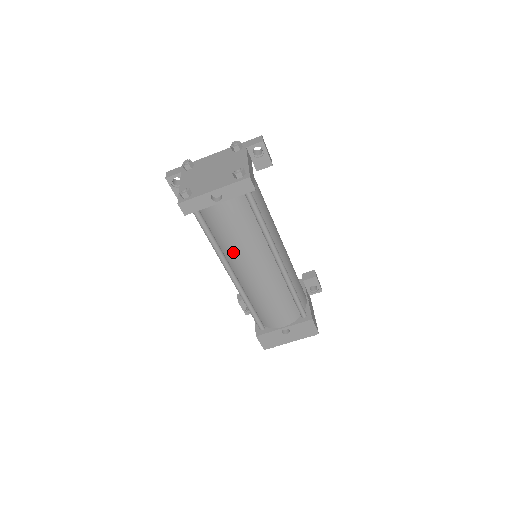
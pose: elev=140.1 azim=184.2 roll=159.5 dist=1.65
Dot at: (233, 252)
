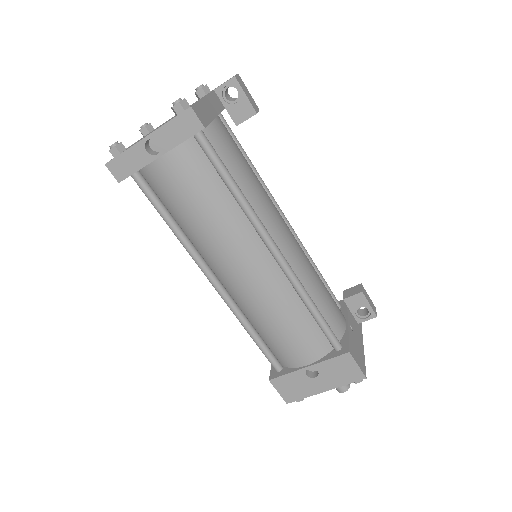
Dot at: (202, 240)
